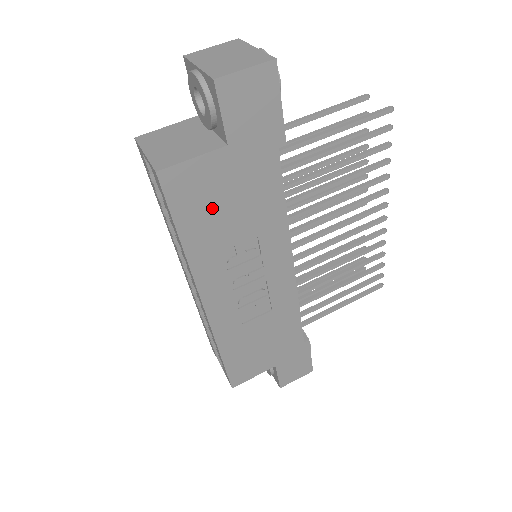
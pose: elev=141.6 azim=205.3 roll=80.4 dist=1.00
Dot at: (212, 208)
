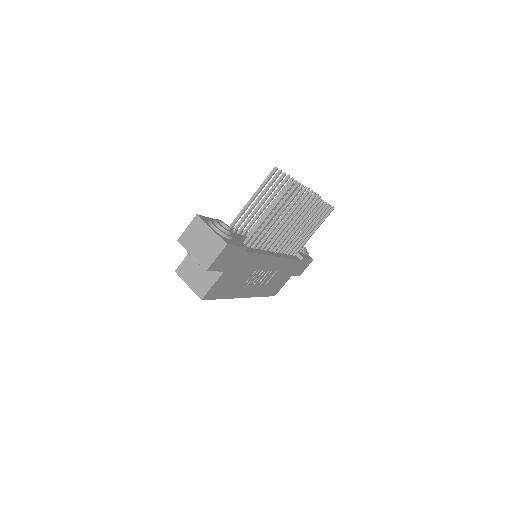
Dot at: (229, 284)
